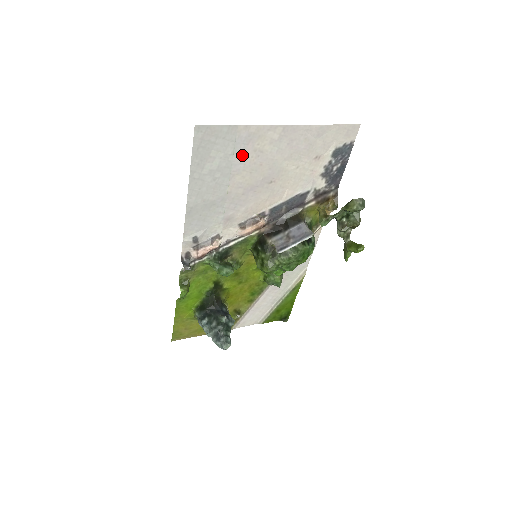
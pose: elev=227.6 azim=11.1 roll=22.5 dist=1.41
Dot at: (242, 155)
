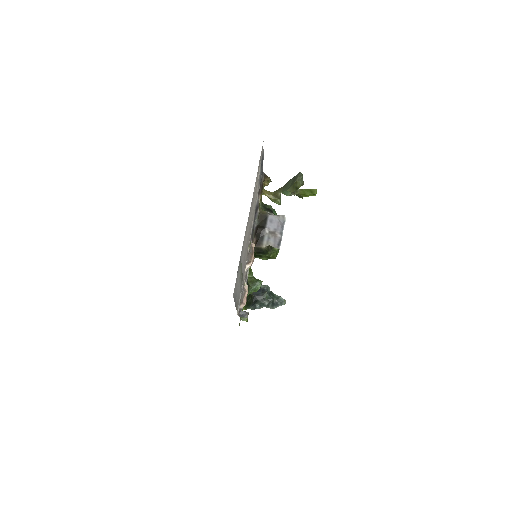
Dot at: occluded
